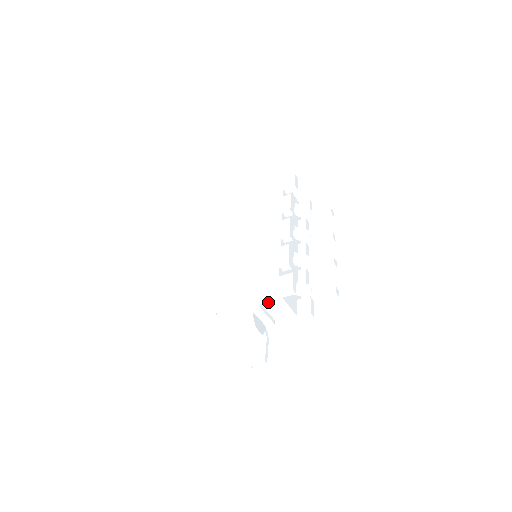
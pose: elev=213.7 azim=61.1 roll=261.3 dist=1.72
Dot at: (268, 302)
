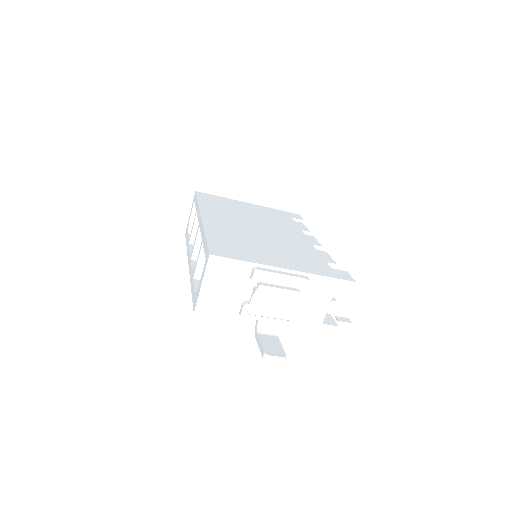
Dot at: (317, 286)
